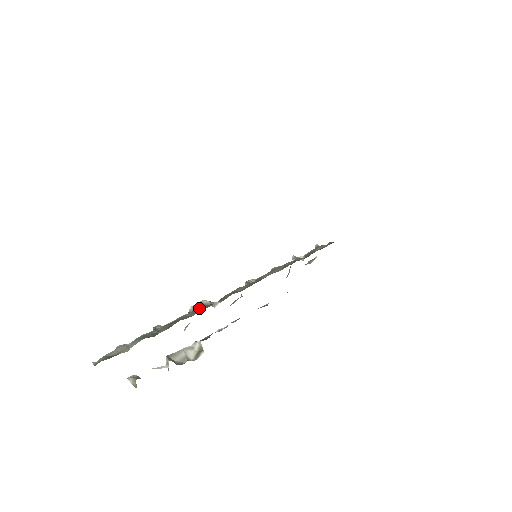
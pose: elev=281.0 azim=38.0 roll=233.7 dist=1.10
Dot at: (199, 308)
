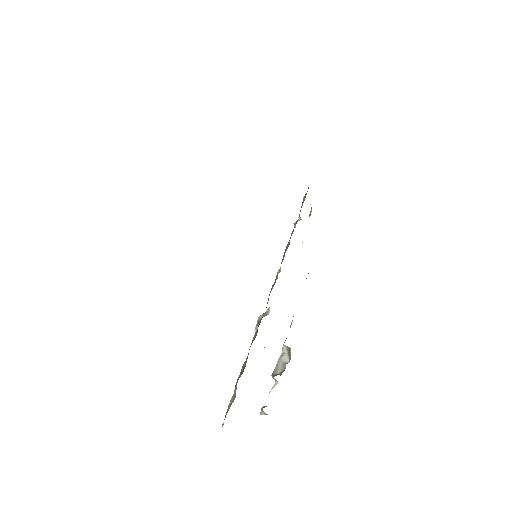
Dot at: (258, 326)
